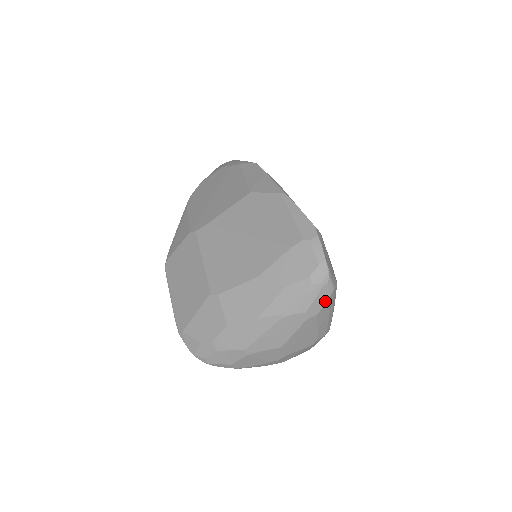
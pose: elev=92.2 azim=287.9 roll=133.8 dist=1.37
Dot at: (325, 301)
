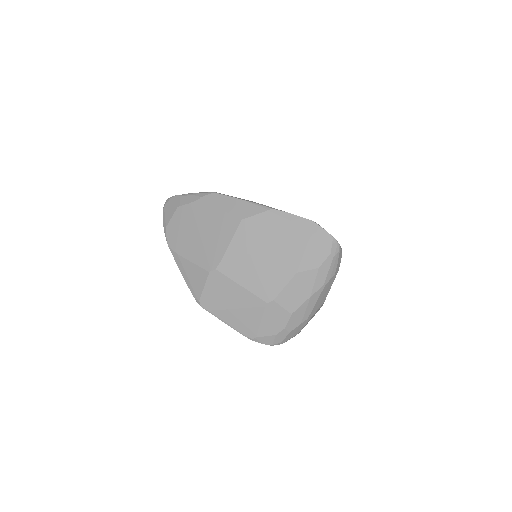
Dot at: occluded
